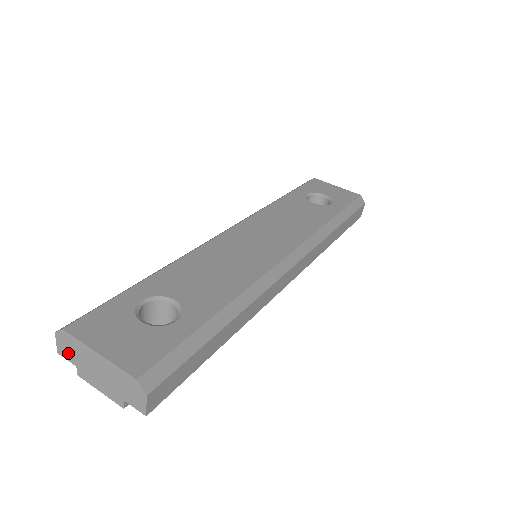
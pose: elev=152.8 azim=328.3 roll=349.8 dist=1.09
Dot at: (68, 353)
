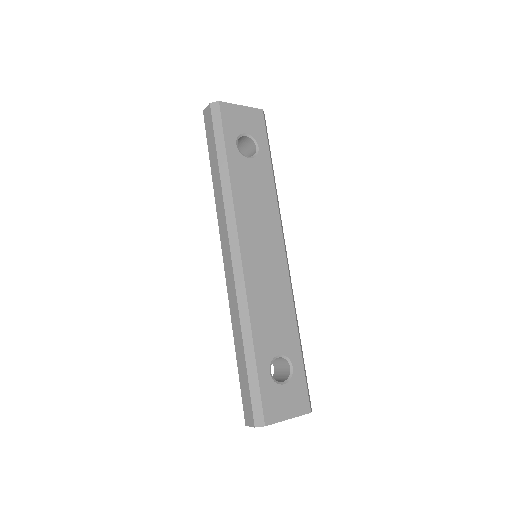
Dot at: occluded
